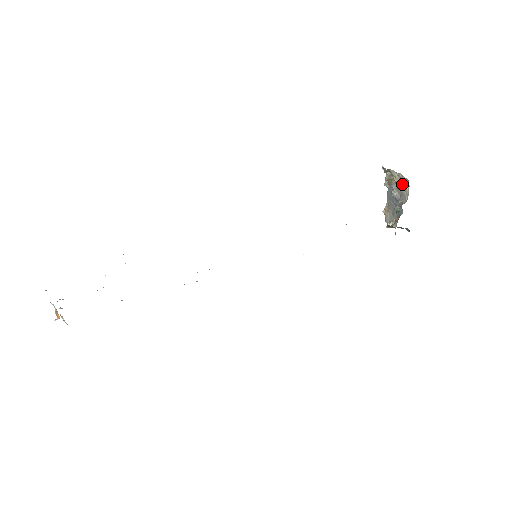
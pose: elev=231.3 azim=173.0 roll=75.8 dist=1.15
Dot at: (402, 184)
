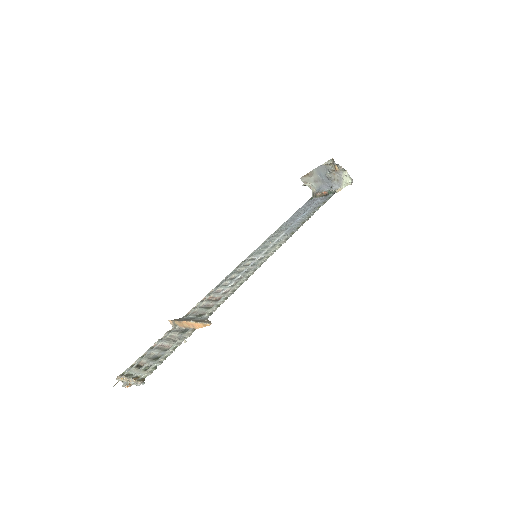
Dot at: (343, 176)
